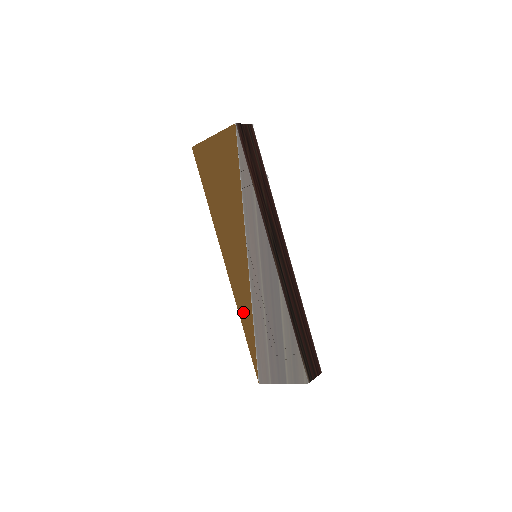
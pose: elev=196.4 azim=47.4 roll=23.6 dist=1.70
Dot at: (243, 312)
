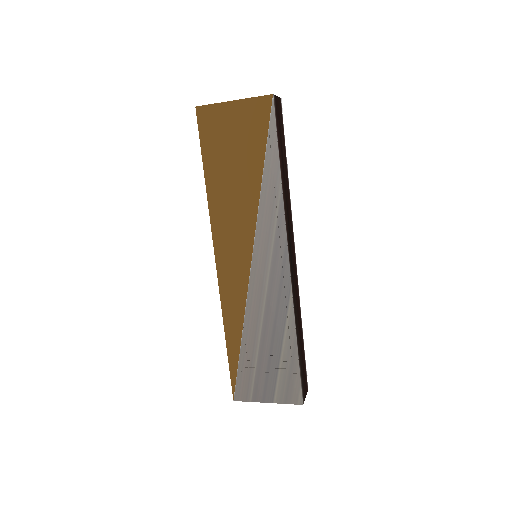
Dot at: (230, 320)
